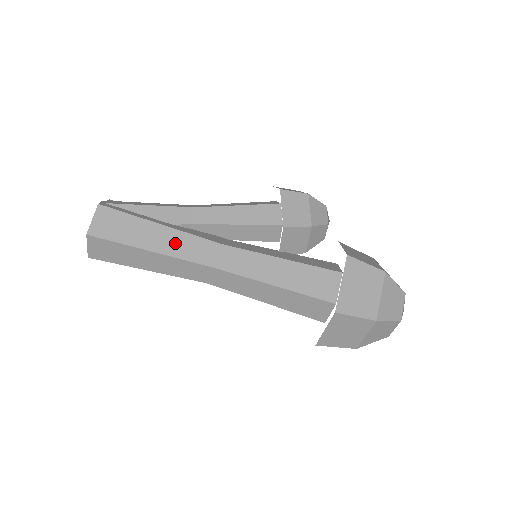
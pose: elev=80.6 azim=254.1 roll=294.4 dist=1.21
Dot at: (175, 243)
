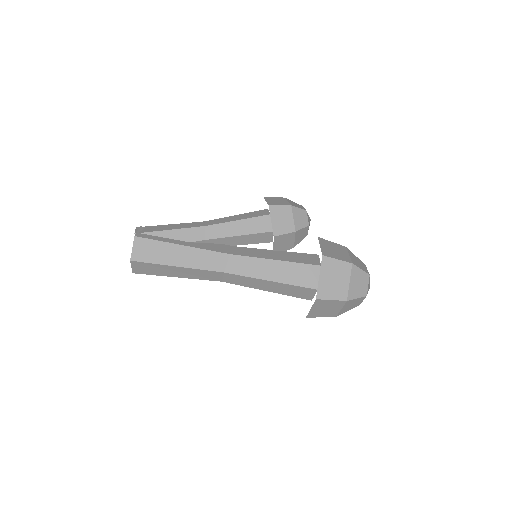
Dot at: (195, 258)
